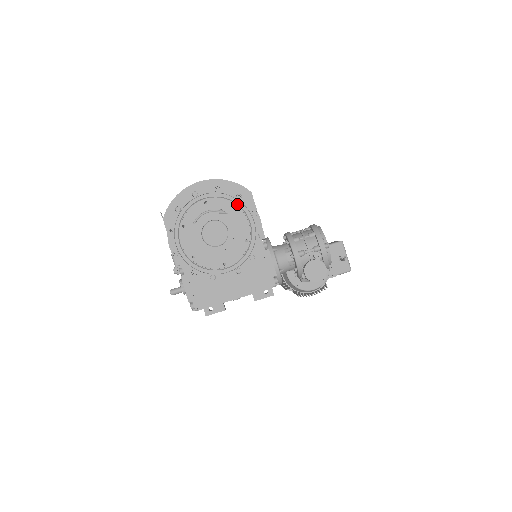
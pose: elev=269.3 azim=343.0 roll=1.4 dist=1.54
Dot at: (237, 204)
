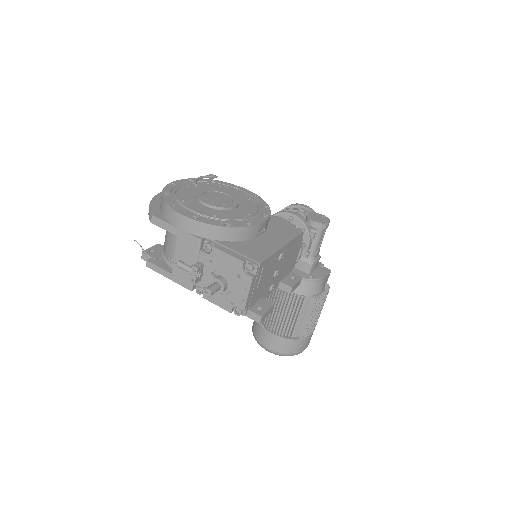
Dot at: (216, 185)
